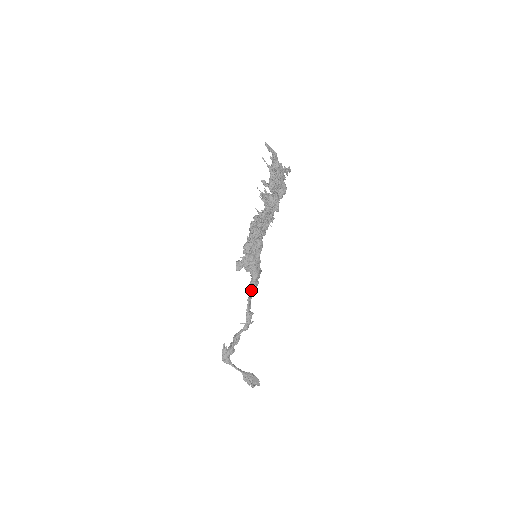
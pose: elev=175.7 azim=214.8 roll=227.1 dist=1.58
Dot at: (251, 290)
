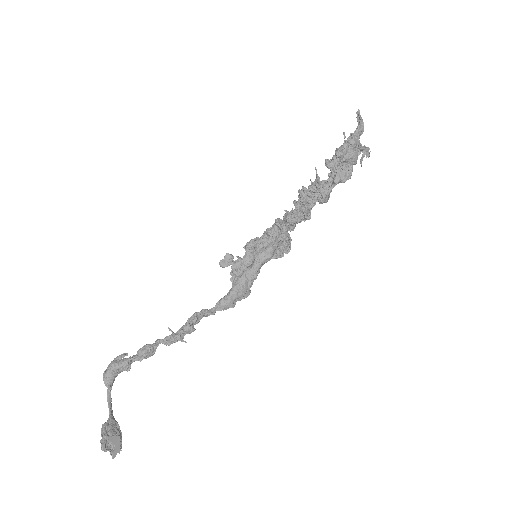
Dot at: (217, 304)
